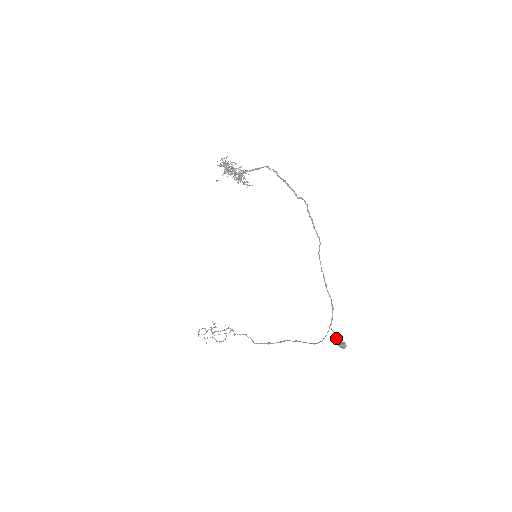
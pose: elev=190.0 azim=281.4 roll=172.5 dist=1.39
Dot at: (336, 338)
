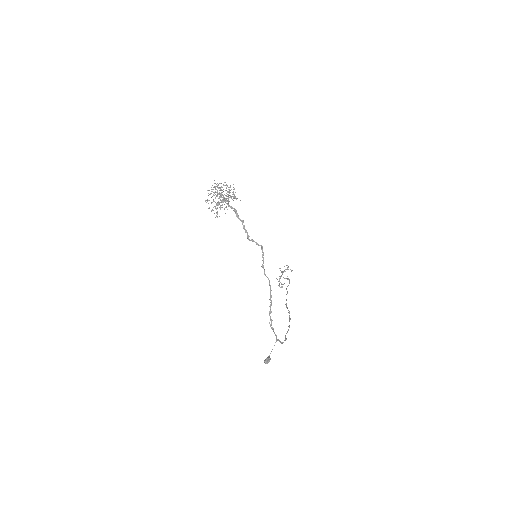
Dot at: occluded
